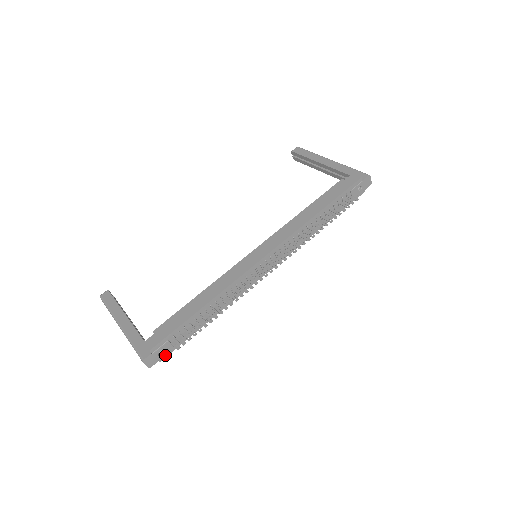
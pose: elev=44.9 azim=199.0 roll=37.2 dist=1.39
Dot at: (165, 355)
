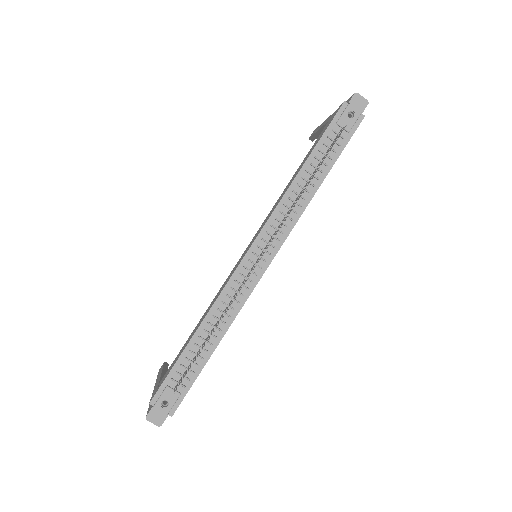
Dot at: (175, 406)
